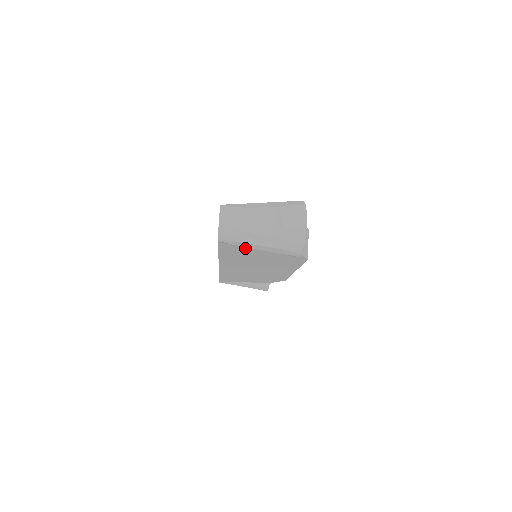
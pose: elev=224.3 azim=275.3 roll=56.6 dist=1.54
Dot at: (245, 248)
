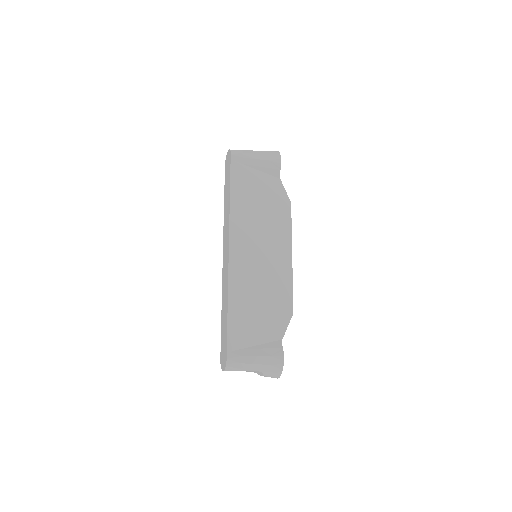
Dot at: occluded
